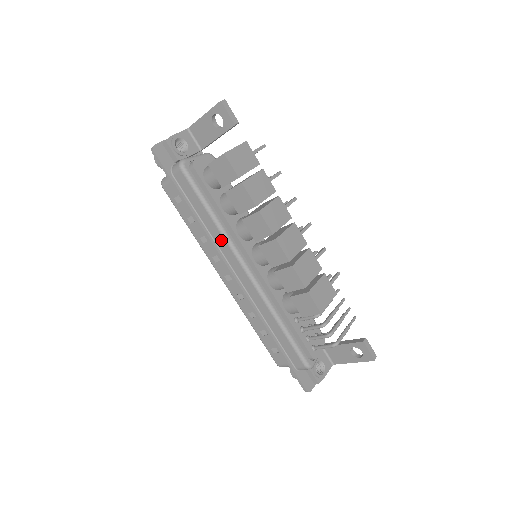
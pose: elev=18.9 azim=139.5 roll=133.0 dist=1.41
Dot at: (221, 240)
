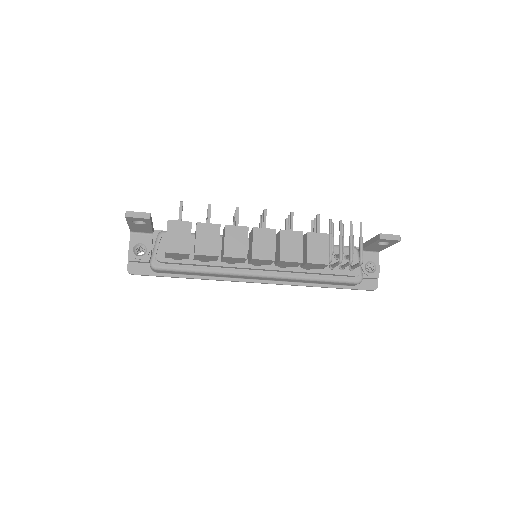
Dot at: (225, 276)
